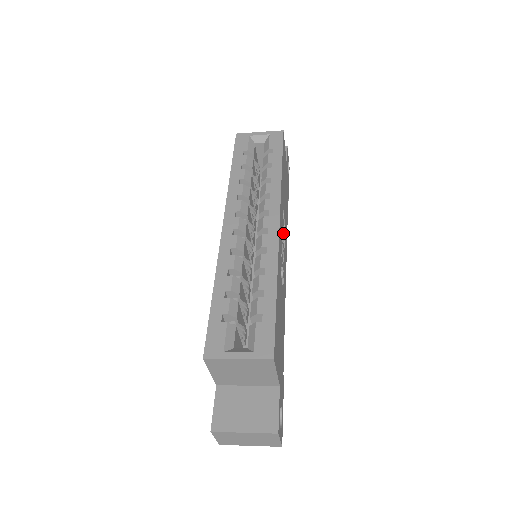
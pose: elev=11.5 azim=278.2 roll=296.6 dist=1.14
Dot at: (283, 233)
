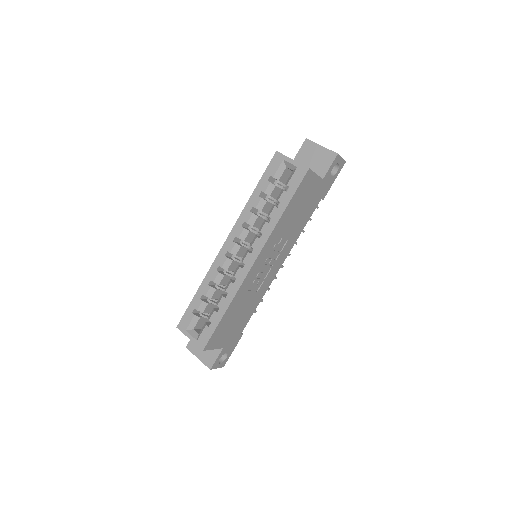
Dot at: (276, 252)
